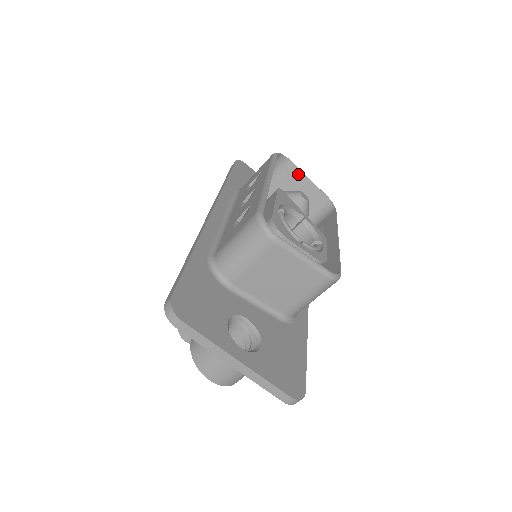
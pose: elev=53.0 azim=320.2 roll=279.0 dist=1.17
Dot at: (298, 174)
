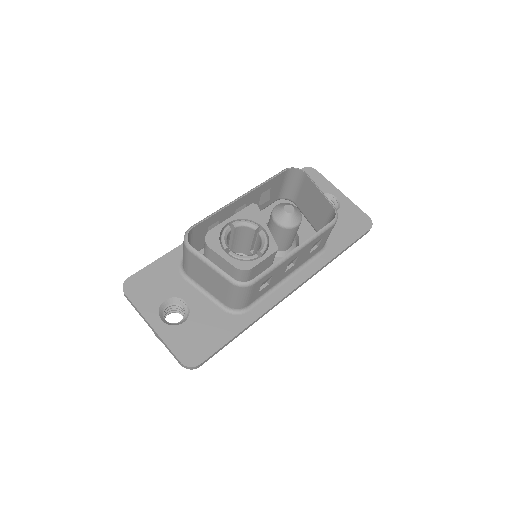
Dot at: (312, 186)
